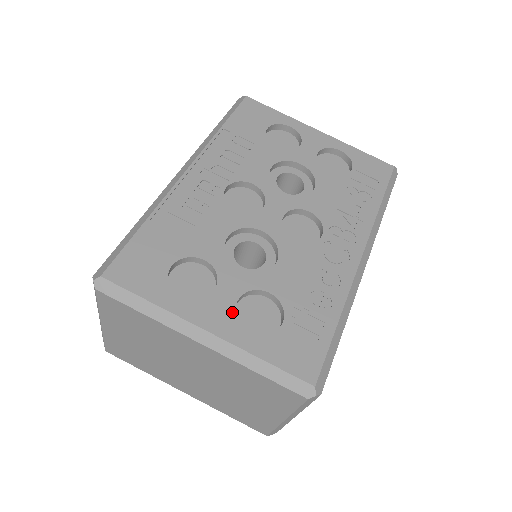
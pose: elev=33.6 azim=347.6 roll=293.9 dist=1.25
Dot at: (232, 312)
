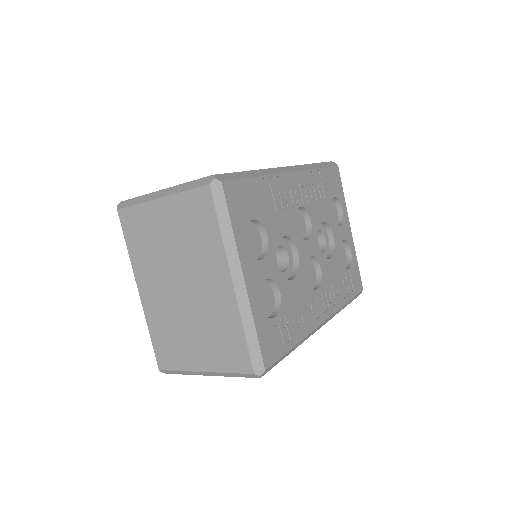
Dot at: (260, 283)
